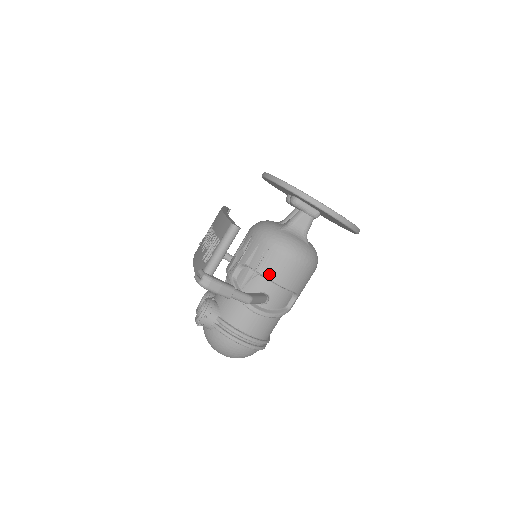
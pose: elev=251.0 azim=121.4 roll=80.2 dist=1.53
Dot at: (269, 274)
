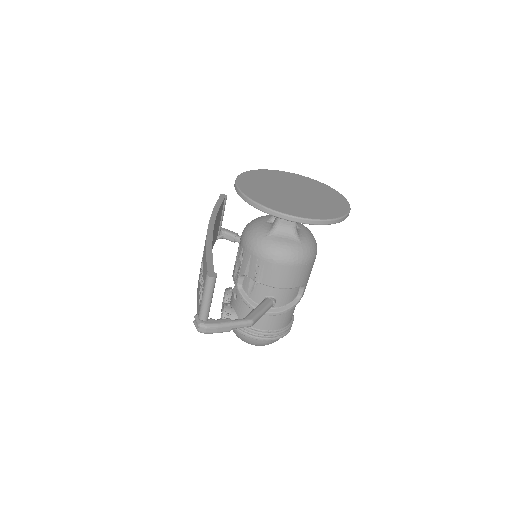
Dot at: (268, 282)
